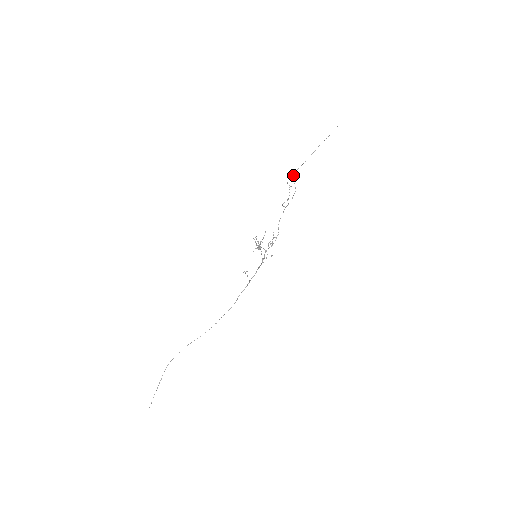
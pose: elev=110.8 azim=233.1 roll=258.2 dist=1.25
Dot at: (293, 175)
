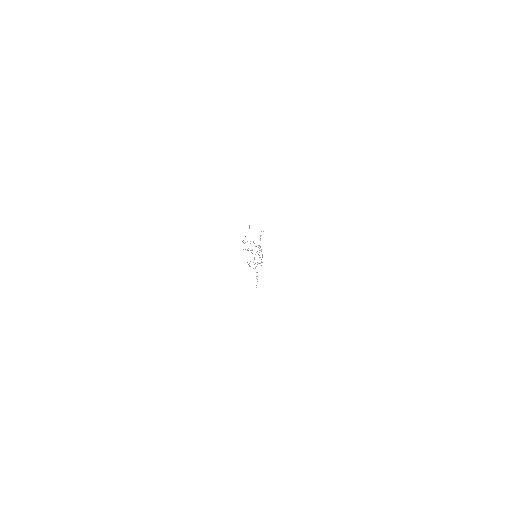
Dot at: occluded
